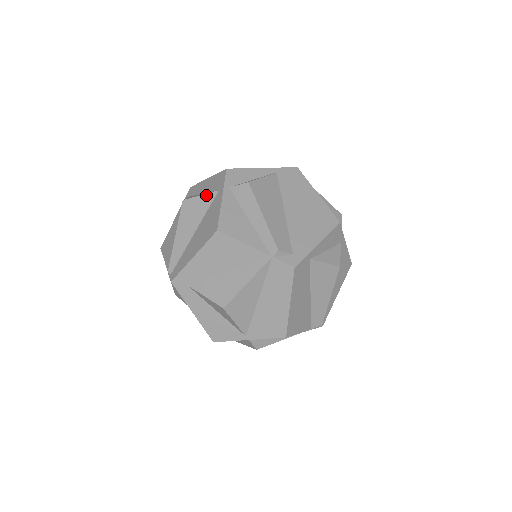
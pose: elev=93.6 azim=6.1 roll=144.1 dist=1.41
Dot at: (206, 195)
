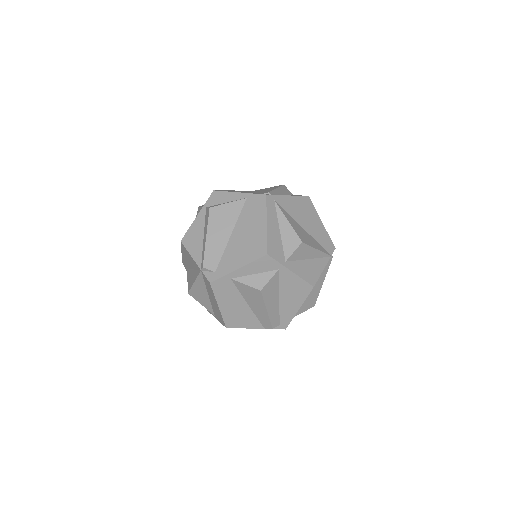
Dot at: occluded
